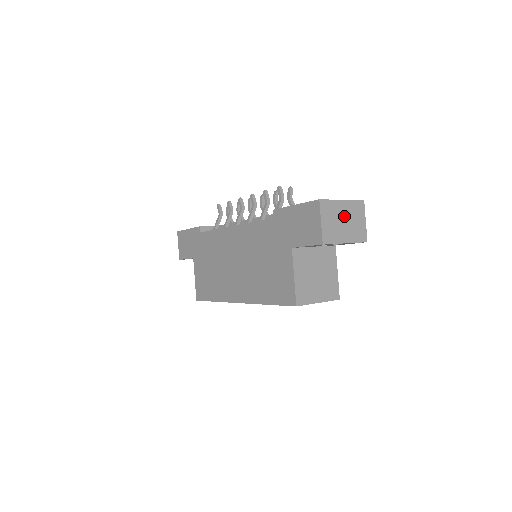
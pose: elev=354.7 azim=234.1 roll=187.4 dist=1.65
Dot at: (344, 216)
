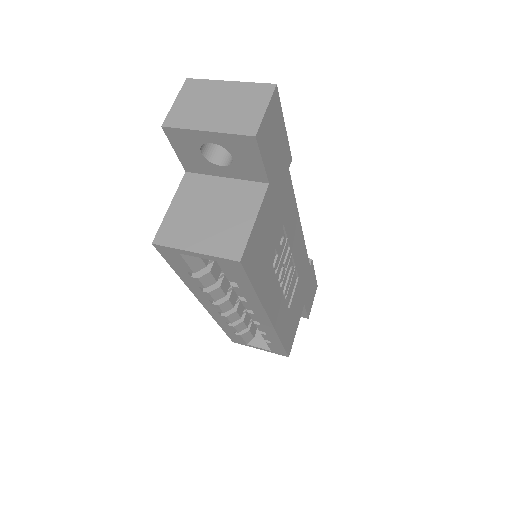
Dot at: (222, 99)
